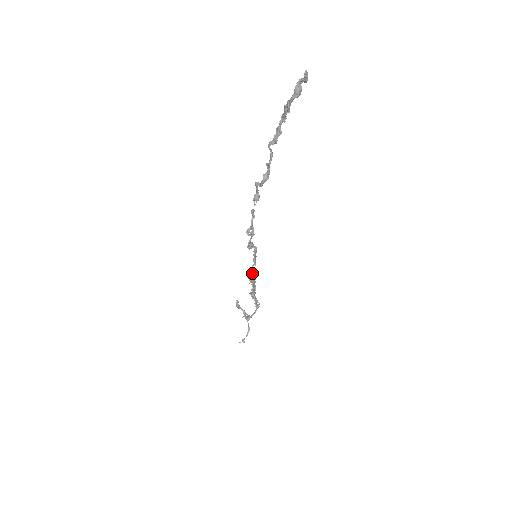
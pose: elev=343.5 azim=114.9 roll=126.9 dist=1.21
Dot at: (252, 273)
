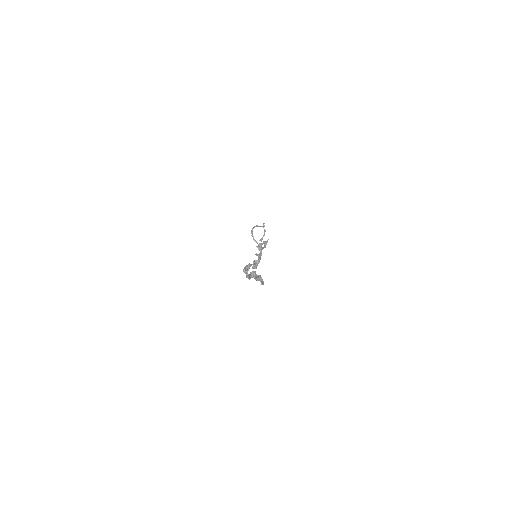
Dot at: (254, 268)
